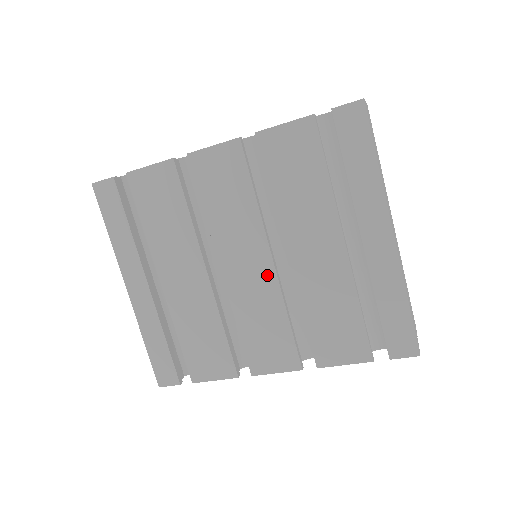
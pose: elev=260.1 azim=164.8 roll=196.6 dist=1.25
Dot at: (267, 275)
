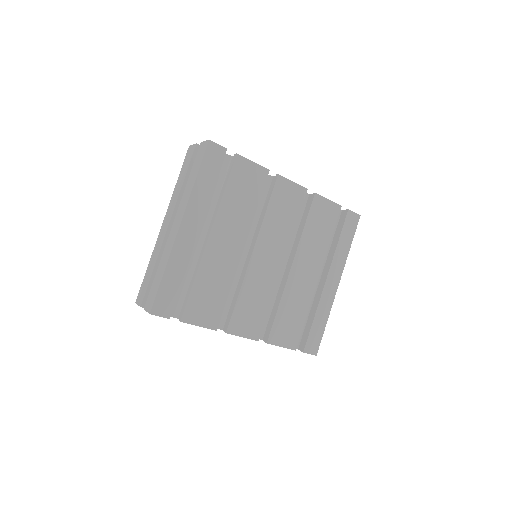
Dot at: (275, 272)
